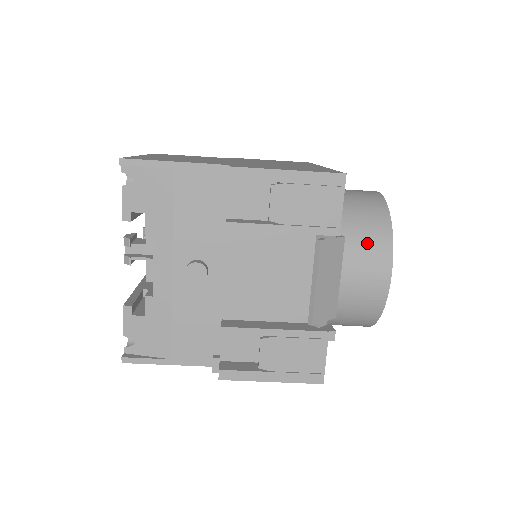
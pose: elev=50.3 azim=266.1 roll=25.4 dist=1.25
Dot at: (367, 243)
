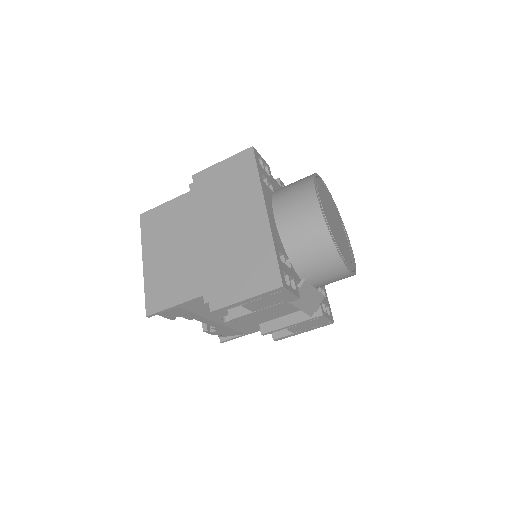
Dot at: (323, 266)
